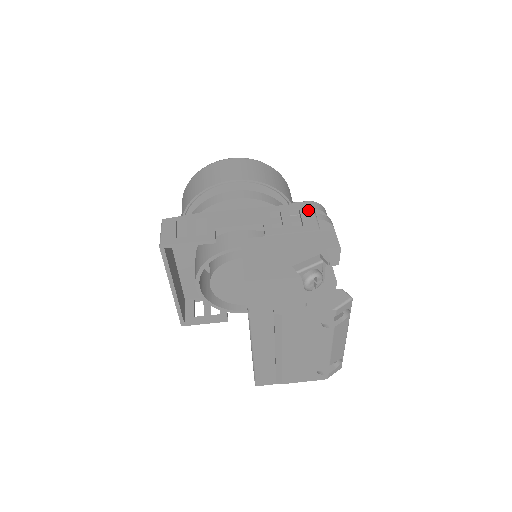
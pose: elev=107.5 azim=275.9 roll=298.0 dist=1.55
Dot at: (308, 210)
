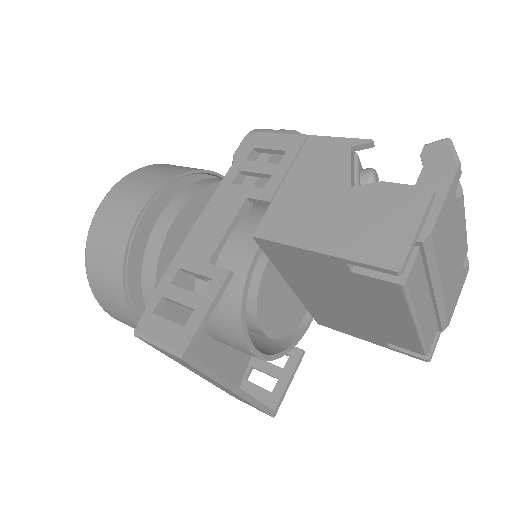
Dot at: (263, 138)
